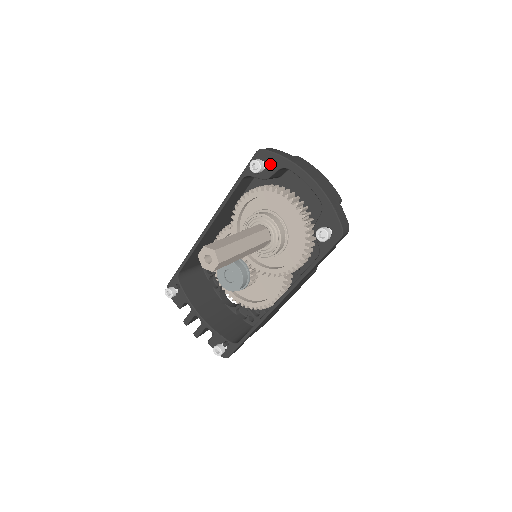
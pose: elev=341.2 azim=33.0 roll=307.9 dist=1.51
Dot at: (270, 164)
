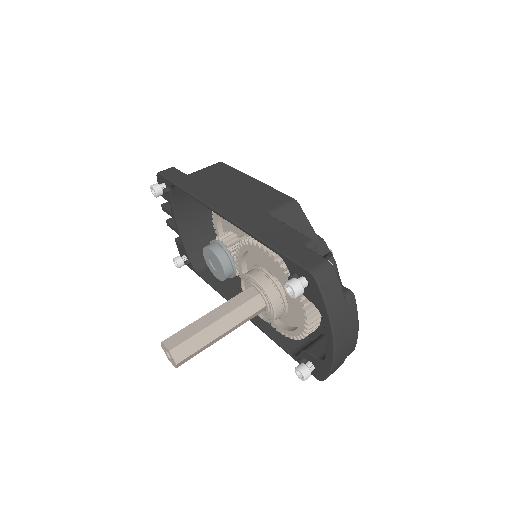
Dot at: (311, 293)
